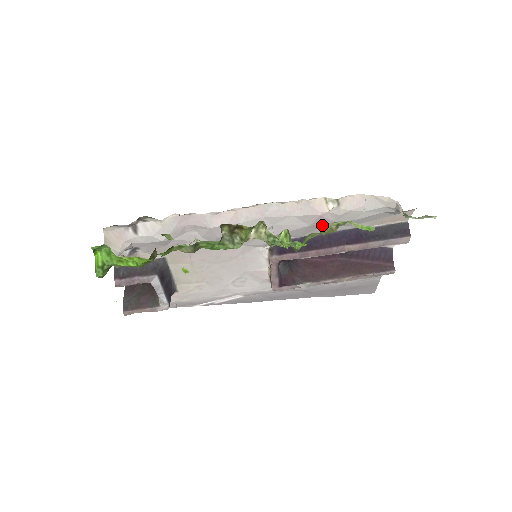
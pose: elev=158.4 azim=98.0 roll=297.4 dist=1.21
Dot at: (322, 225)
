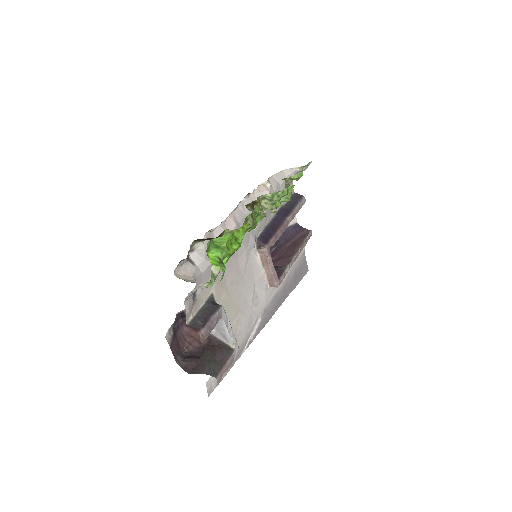
Dot at: occluded
